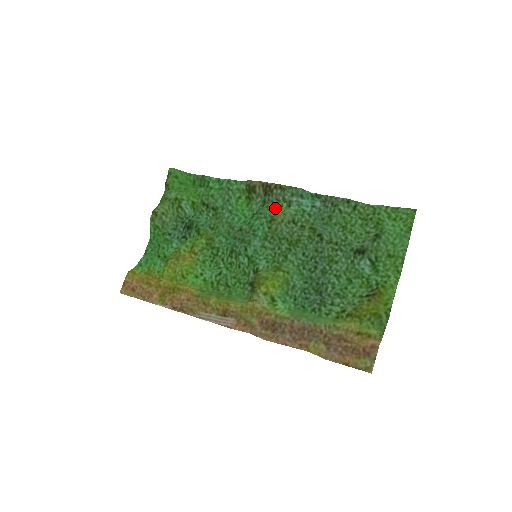
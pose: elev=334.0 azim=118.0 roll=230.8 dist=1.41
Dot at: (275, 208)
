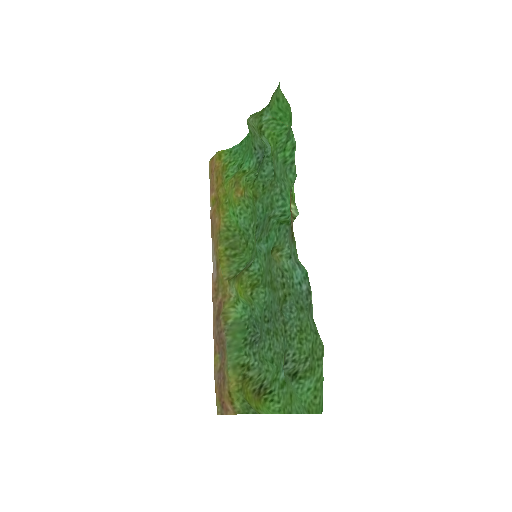
Dot at: (287, 241)
